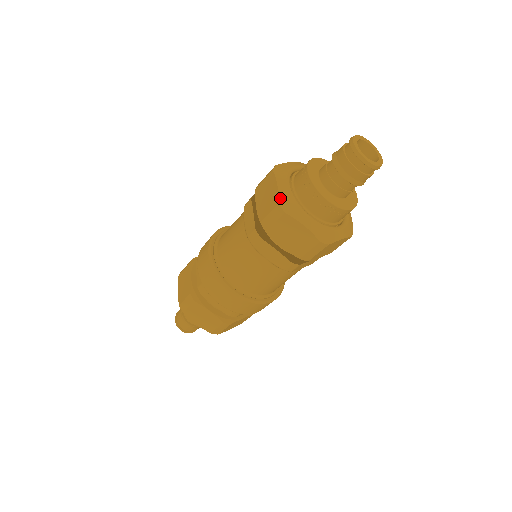
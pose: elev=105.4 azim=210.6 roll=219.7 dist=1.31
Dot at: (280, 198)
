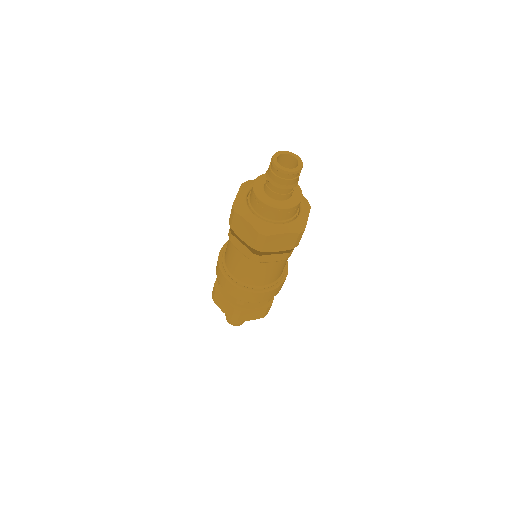
Dot at: (256, 229)
